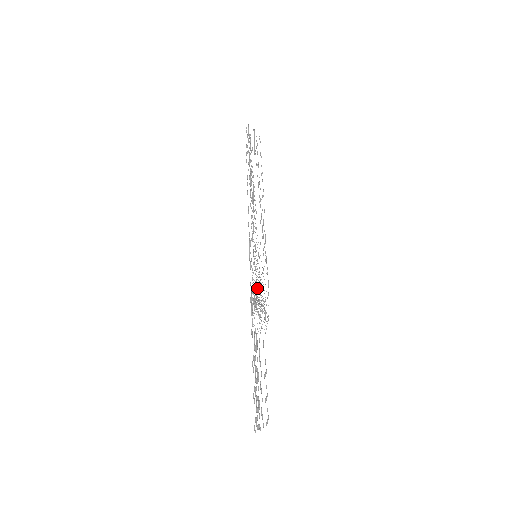
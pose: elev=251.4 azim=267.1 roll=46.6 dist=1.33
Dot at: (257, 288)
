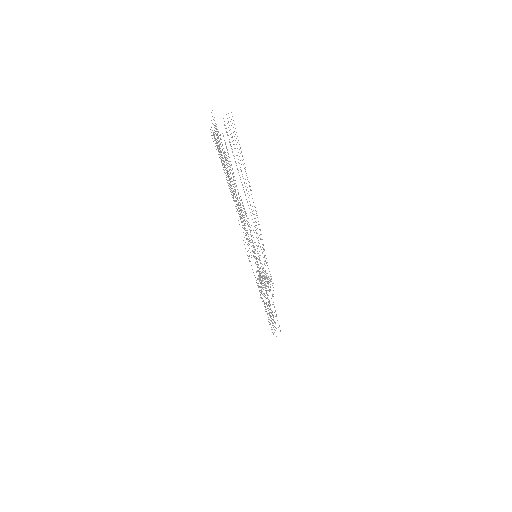
Dot at: occluded
